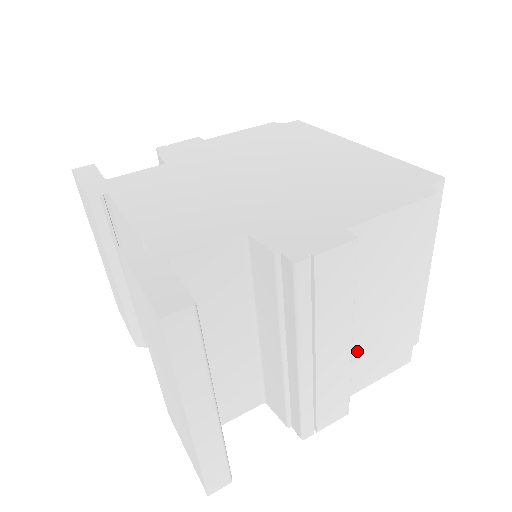
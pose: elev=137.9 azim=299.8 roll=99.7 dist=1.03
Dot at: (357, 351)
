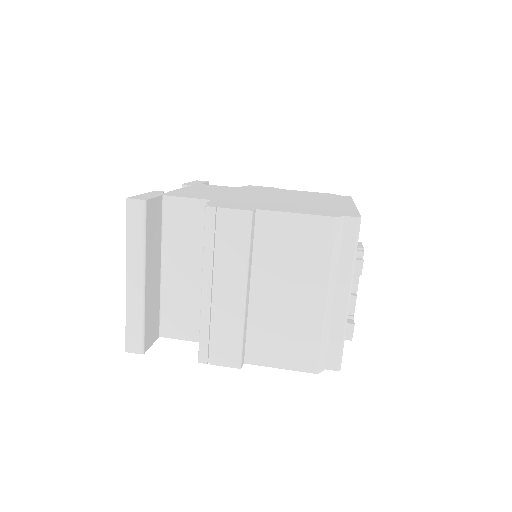
Dot at: (261, 321)
